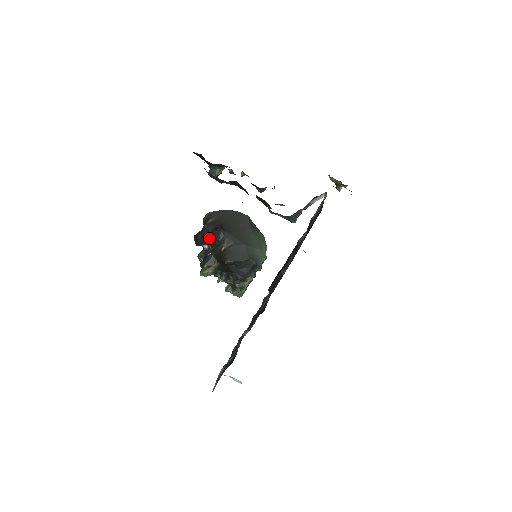
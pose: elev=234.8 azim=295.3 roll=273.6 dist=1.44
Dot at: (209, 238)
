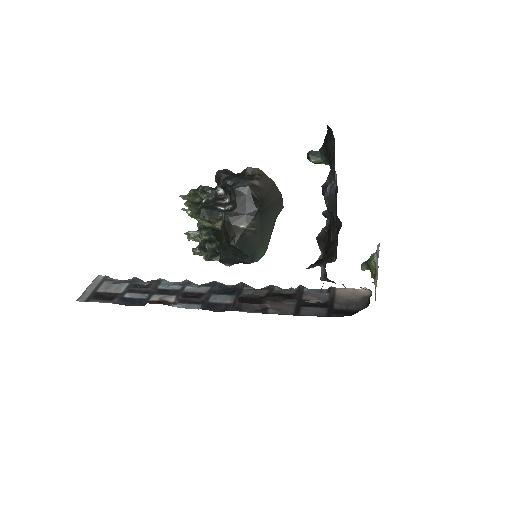
Dot at: (238, 198)
